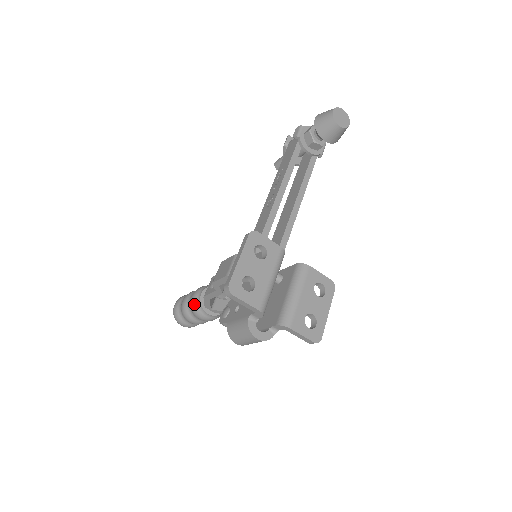
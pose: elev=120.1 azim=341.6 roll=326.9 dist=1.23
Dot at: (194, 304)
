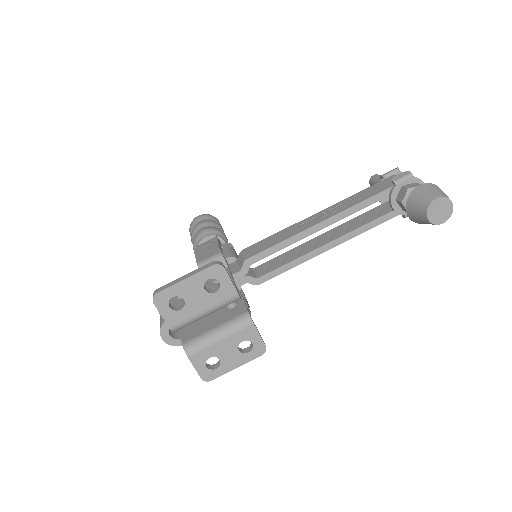
Dot at: (196, 239)
